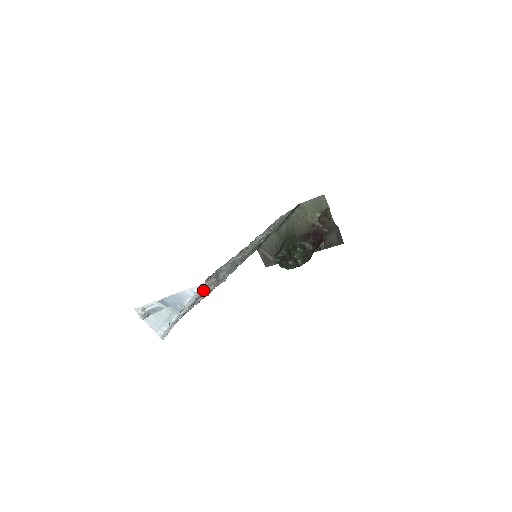
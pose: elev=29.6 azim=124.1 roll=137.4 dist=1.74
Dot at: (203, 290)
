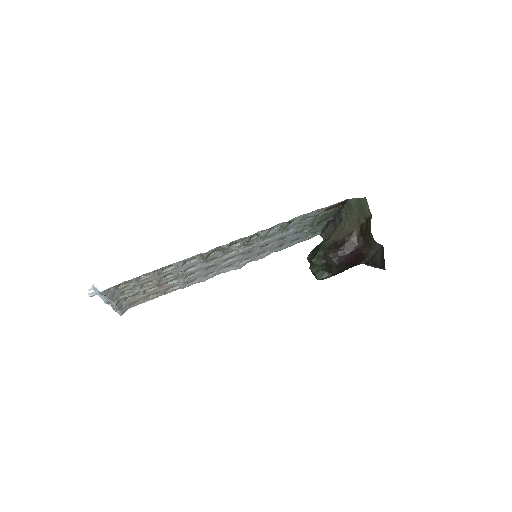
Dot at: (146, 287)
